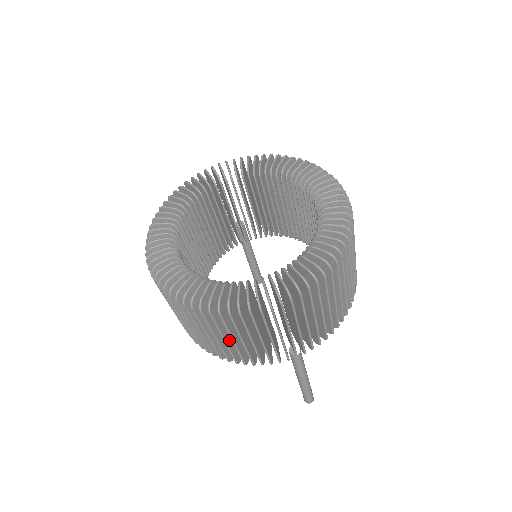
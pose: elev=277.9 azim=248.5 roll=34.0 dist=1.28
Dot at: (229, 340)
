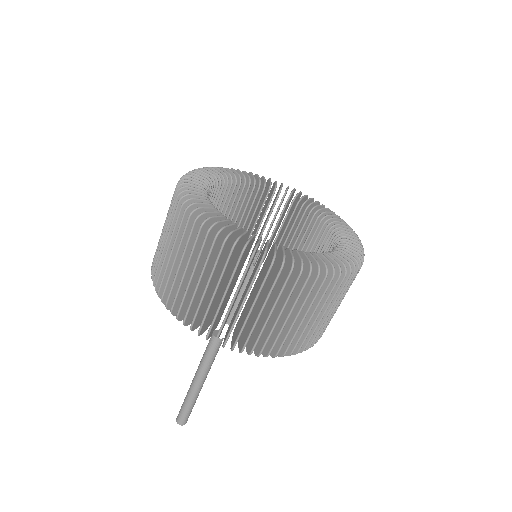
Dot at: (182, 273)
